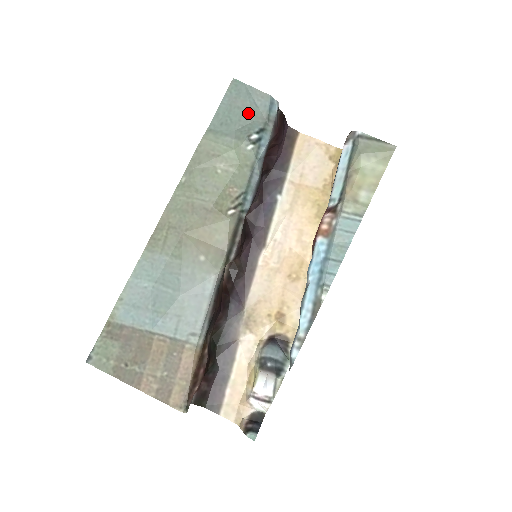
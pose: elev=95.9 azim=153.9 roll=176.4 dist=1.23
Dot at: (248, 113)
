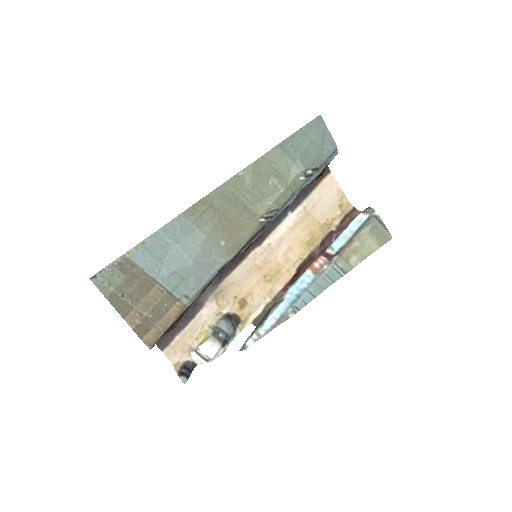
Dot at: (315, 150)
